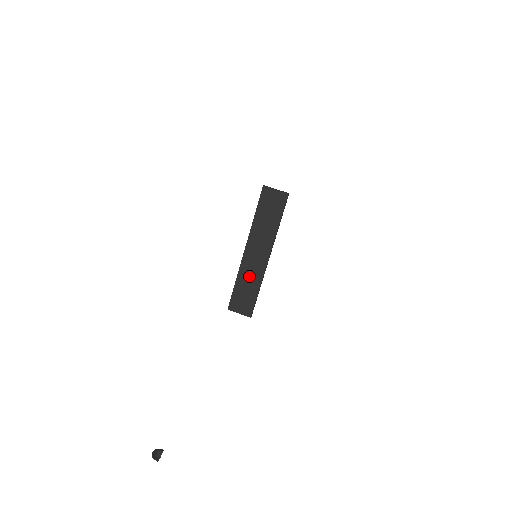
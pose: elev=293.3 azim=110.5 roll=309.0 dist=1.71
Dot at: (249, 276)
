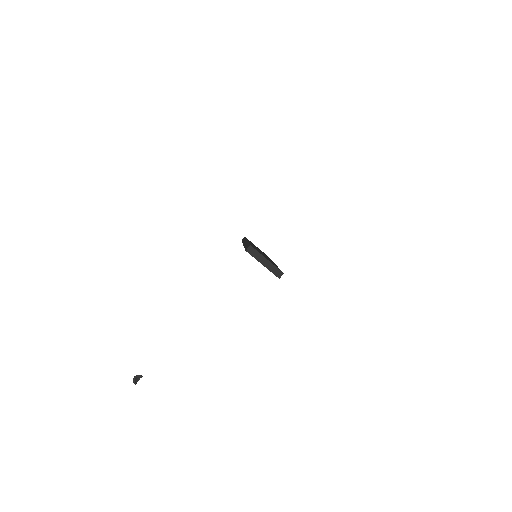
Dot at: occluded
